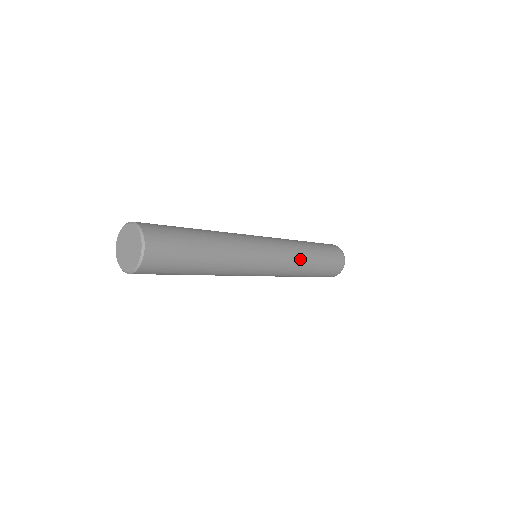
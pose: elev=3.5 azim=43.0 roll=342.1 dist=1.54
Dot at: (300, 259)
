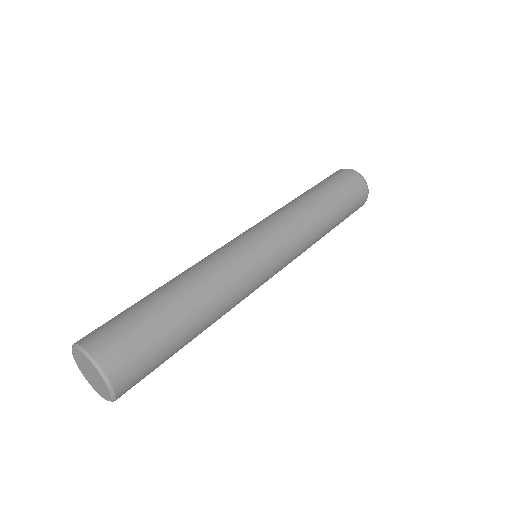
Dot at: occluded
